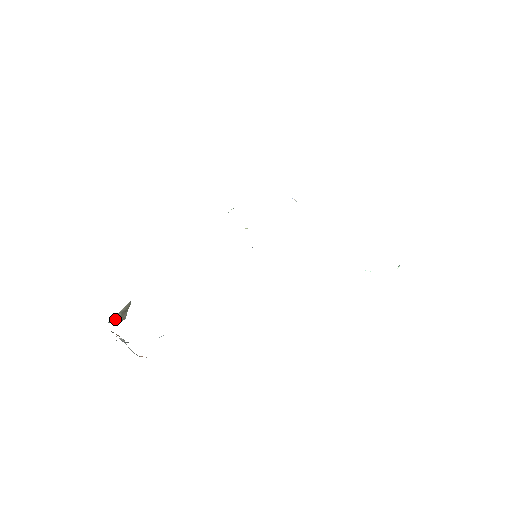
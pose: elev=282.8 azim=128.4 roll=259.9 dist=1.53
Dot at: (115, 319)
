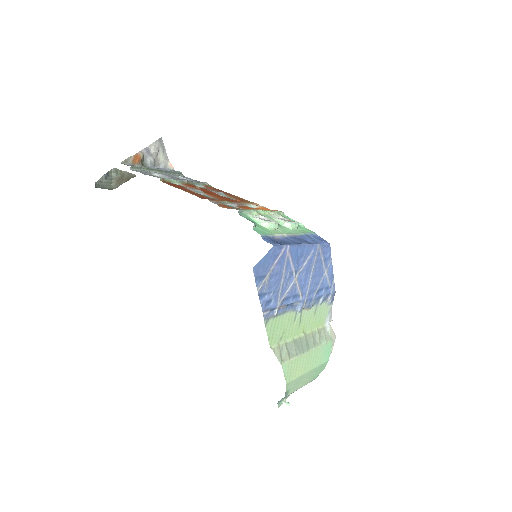
Dot at: (118, 173)
